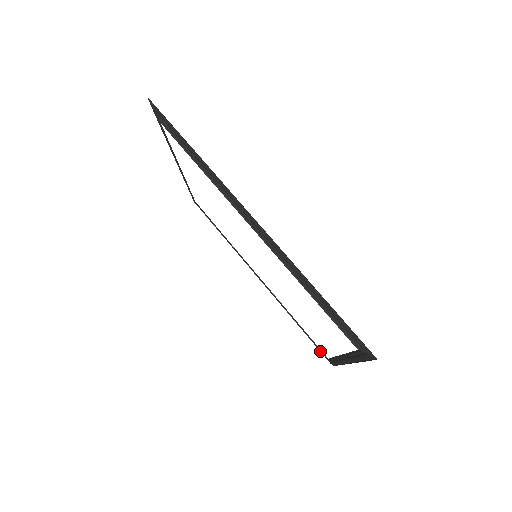
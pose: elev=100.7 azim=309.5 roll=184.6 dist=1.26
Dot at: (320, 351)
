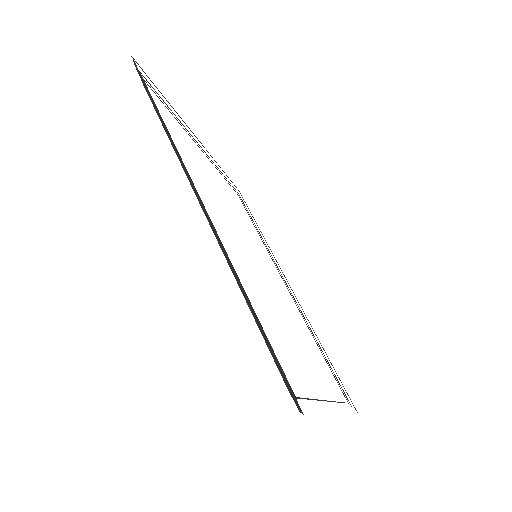
Dot at: occluded
